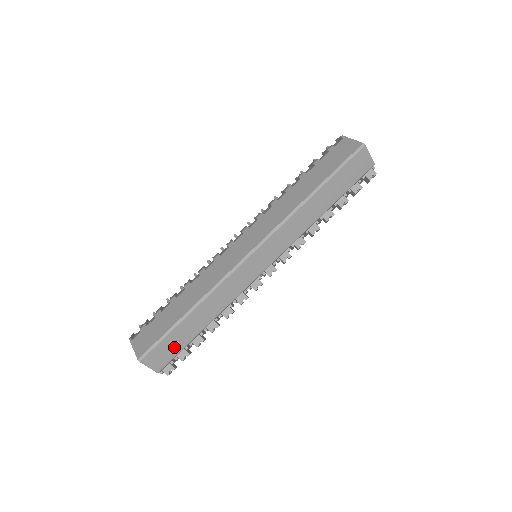
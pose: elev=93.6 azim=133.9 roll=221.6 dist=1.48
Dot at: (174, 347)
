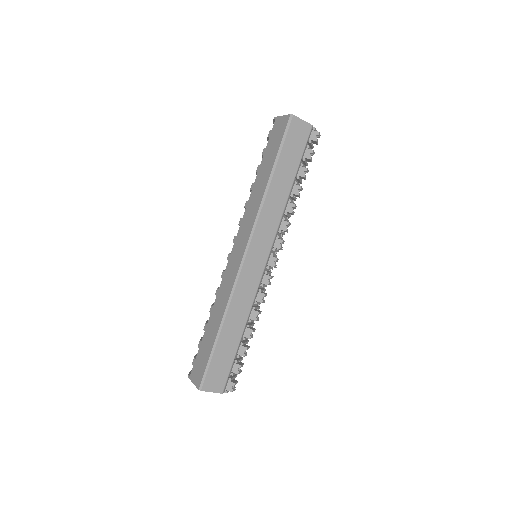
Dot at: (224, 365)
